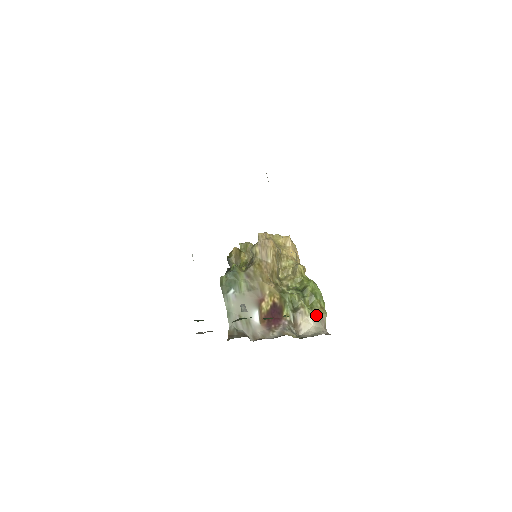
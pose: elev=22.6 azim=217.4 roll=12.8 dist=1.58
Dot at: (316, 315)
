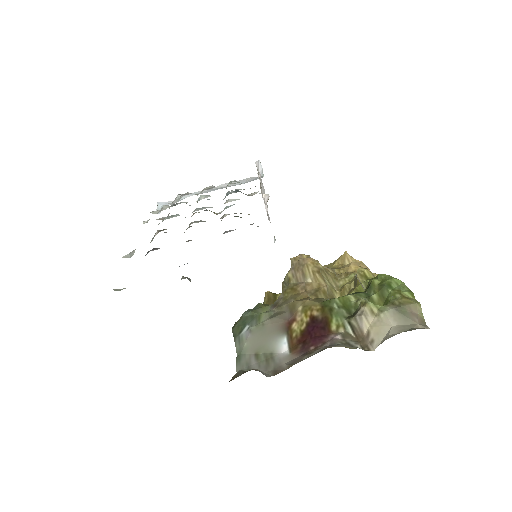
Dot at: (394, 308)
